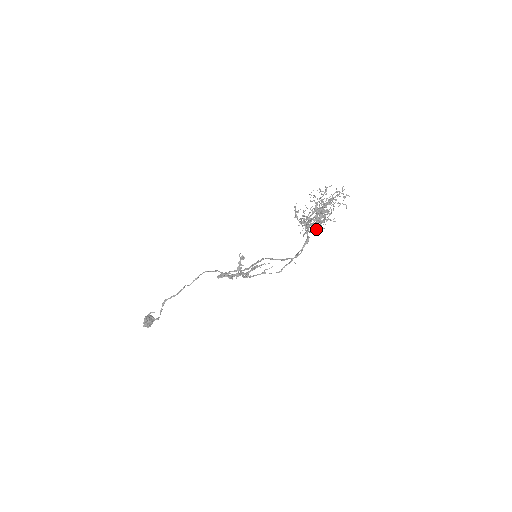
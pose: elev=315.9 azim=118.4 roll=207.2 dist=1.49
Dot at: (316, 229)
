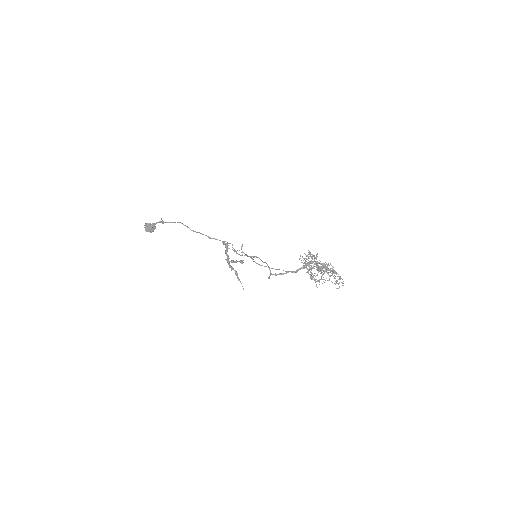
Dot at: occluded
